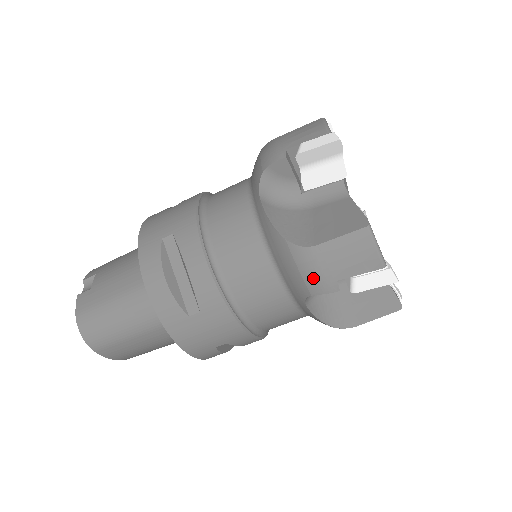
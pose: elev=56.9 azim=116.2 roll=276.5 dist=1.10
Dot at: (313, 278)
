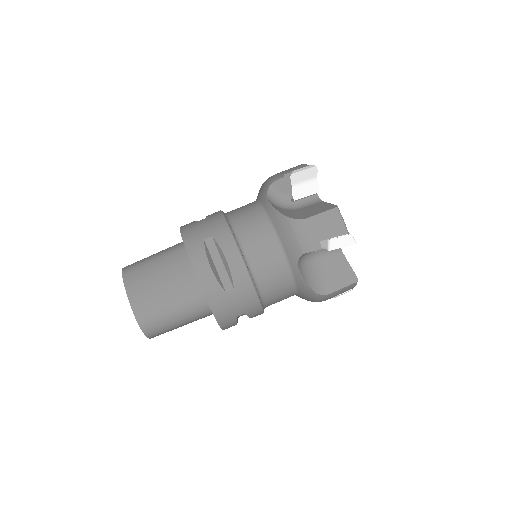
Dot at: (271, 179)
